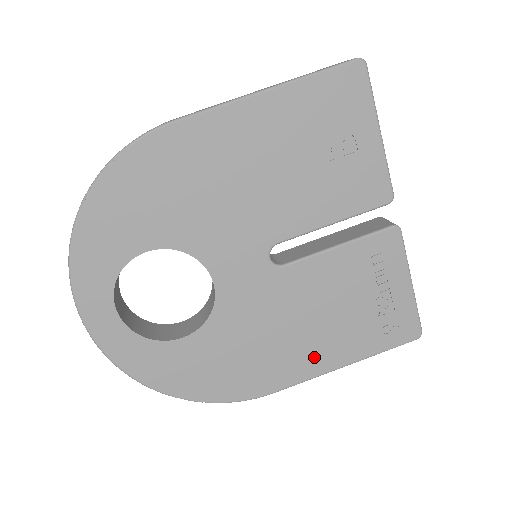
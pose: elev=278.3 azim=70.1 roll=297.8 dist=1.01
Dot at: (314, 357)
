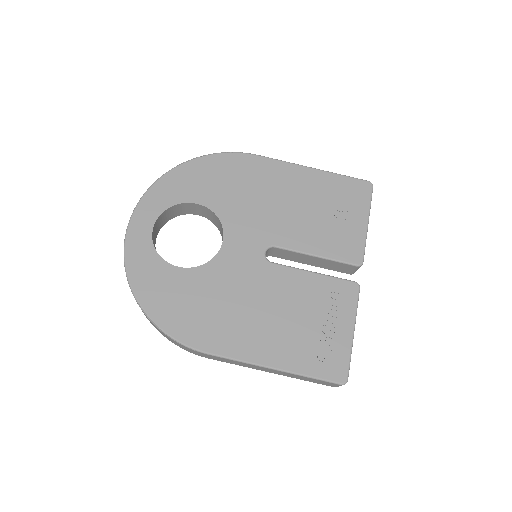
Dot at: (255, 343)
